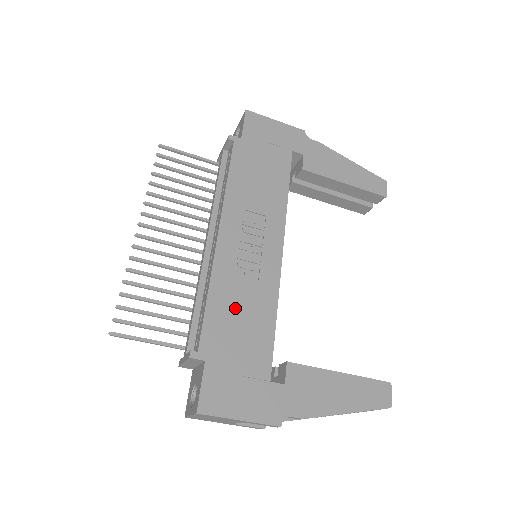
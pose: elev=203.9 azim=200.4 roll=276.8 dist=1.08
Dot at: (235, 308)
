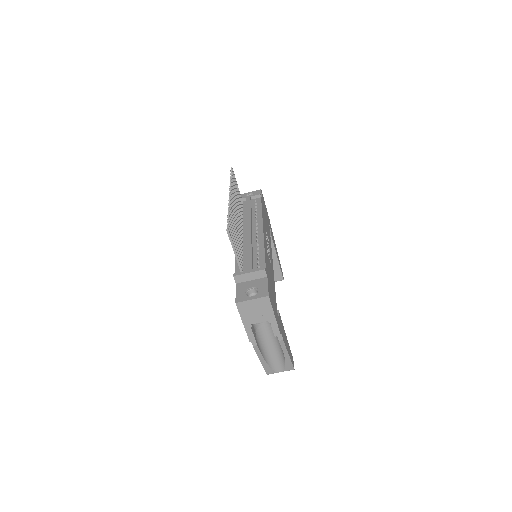
Dot at: (269, 267)
